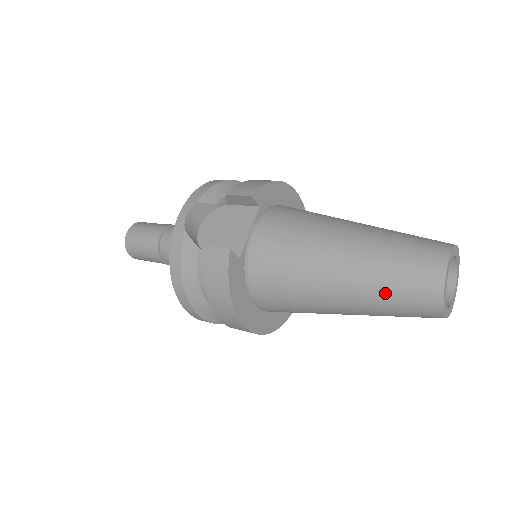
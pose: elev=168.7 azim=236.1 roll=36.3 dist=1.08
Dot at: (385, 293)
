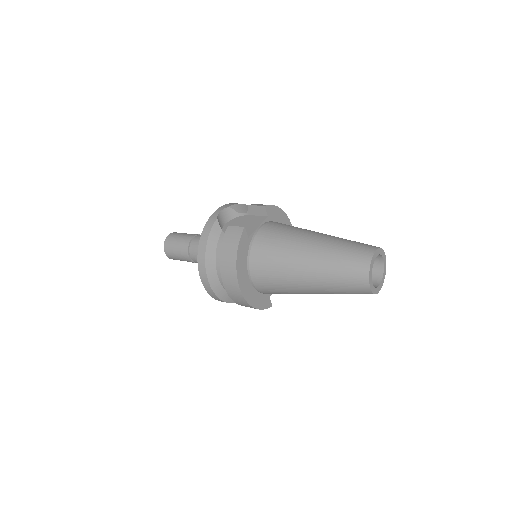
Dot at: (335, 266)
